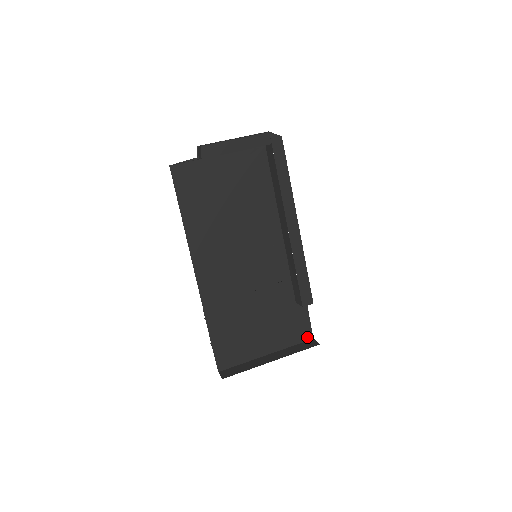
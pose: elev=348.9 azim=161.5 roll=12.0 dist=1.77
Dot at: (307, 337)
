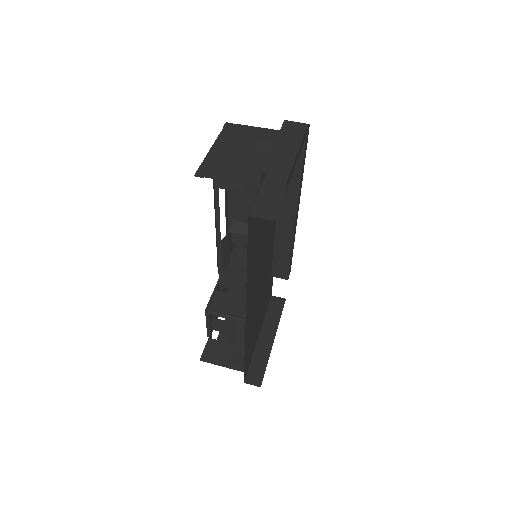
Dot at: (270, 298)
